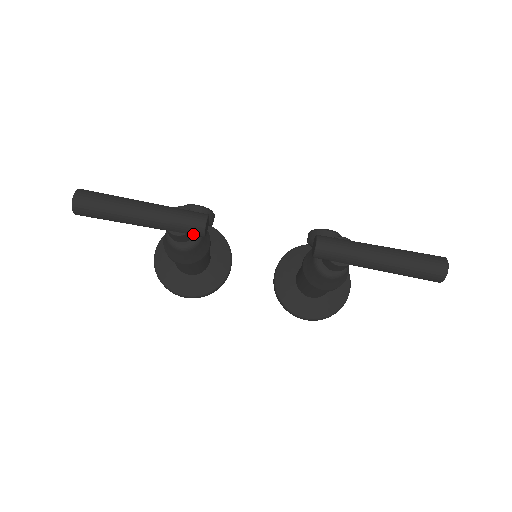
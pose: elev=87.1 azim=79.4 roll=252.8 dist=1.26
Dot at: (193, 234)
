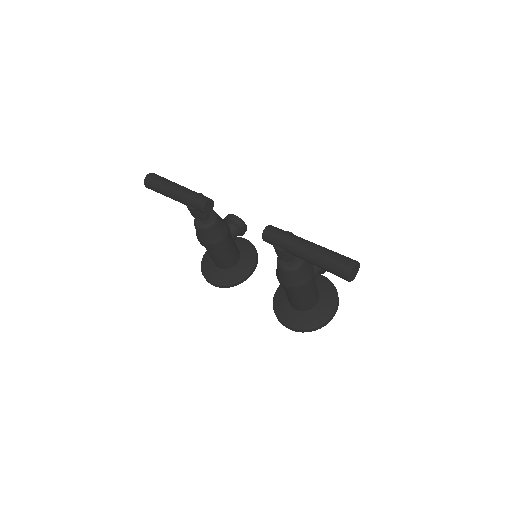
Dot at: (198, 209)
